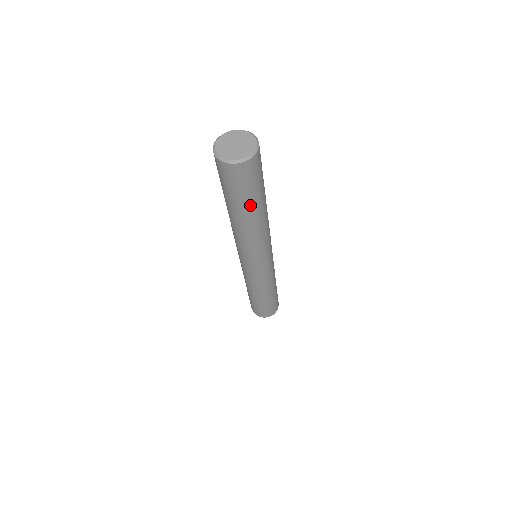
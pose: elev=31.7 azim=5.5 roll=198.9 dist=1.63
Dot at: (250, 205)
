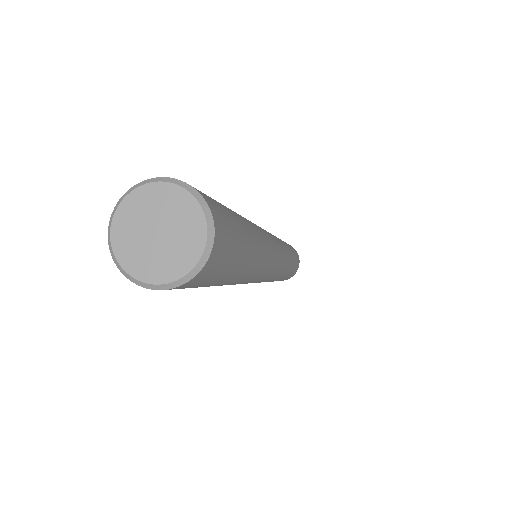
Dot at: occluded
